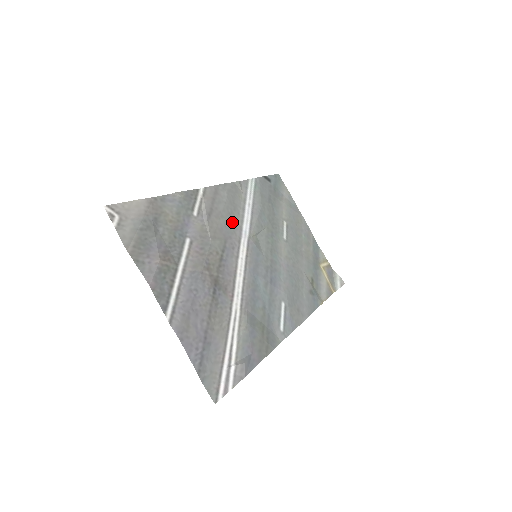
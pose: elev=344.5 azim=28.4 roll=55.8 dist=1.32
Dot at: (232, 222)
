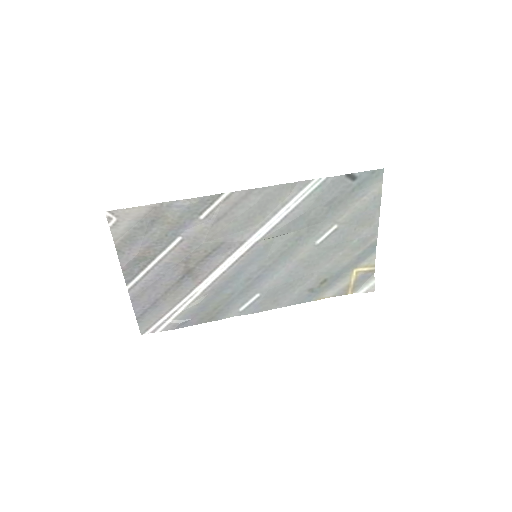
Dot at: (247, 225)
